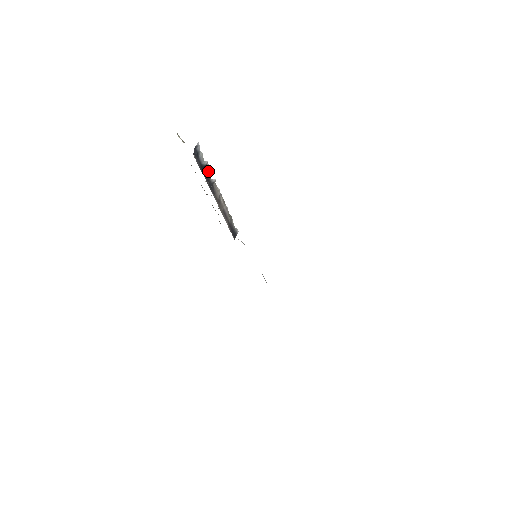
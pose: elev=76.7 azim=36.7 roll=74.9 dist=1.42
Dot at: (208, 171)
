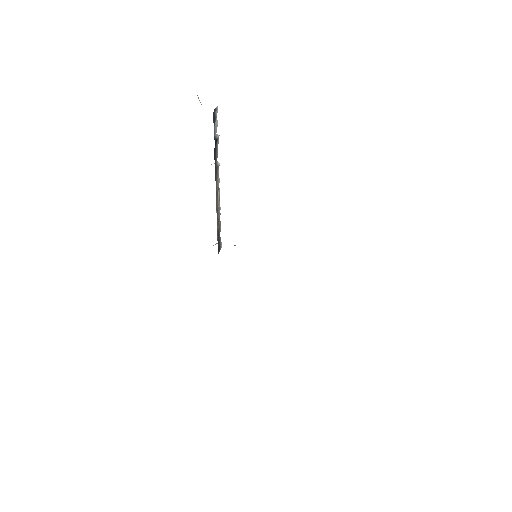
Dot at: (217, 149)
